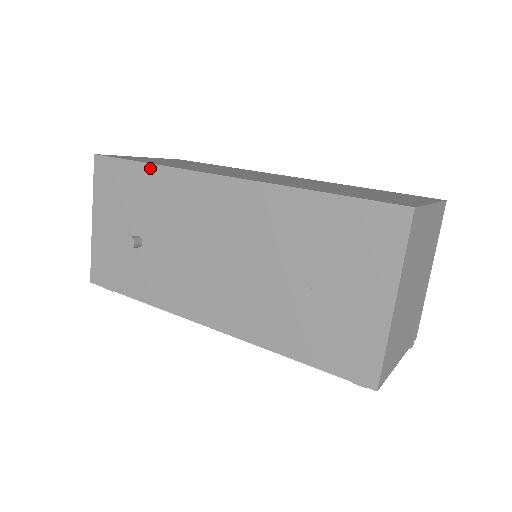
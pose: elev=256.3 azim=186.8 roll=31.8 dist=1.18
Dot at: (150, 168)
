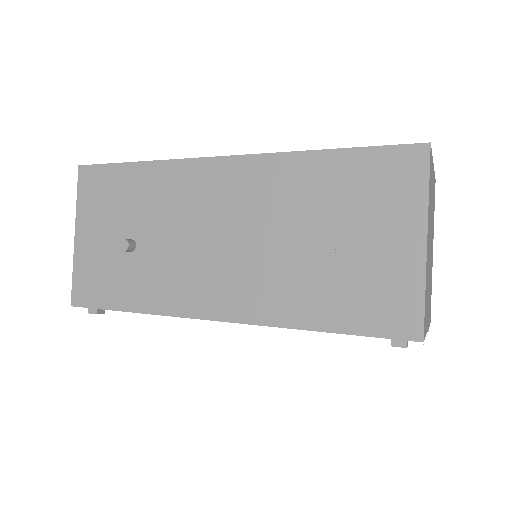
Dot at: (144, 166)
